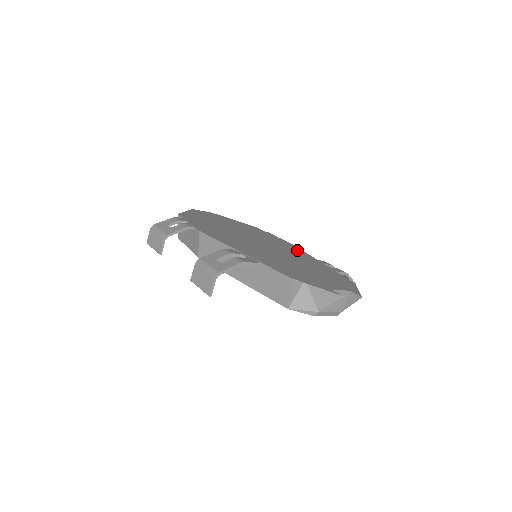
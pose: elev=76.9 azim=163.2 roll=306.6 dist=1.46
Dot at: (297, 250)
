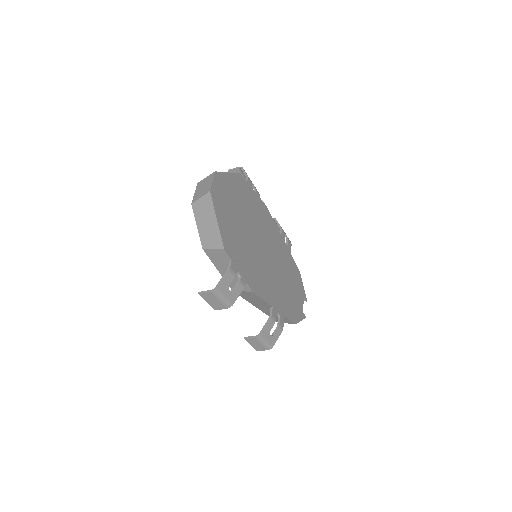
Dot at: (273, 226)
